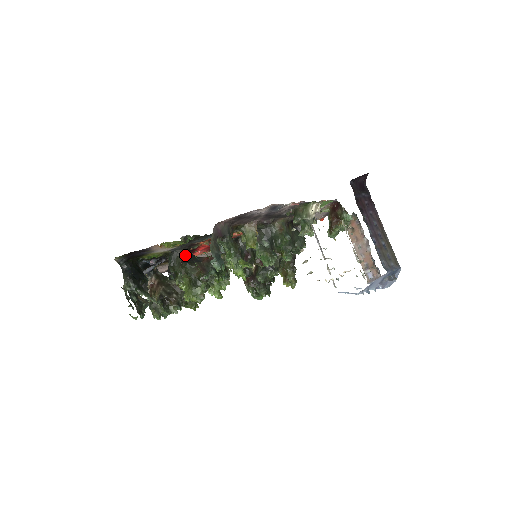
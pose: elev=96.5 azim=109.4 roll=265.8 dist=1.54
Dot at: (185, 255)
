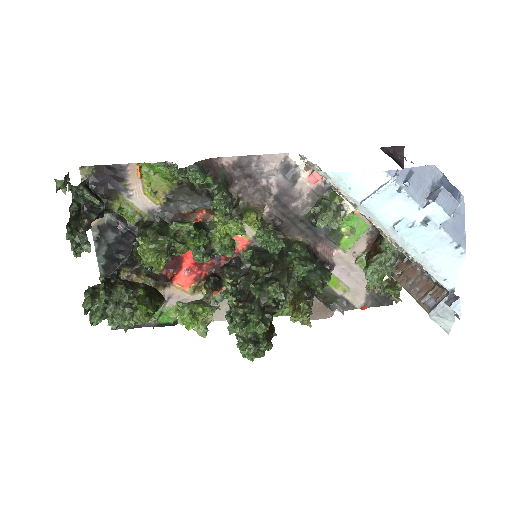
Dot at: occluded
